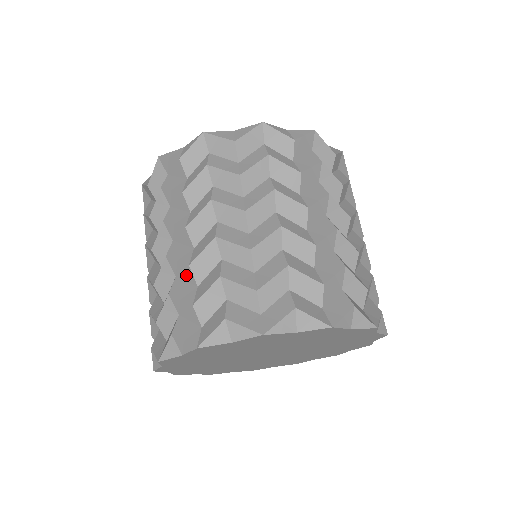
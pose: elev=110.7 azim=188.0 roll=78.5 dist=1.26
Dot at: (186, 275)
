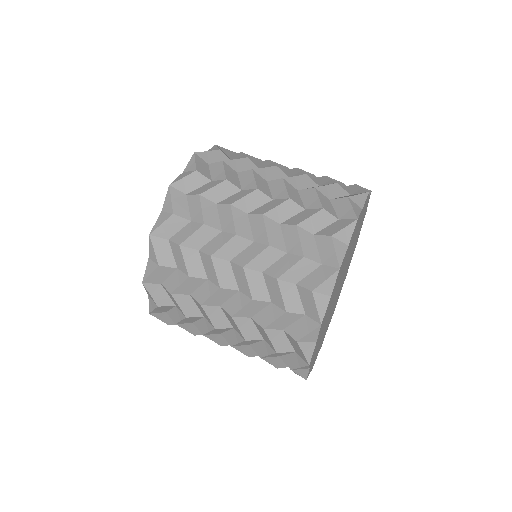
Dot at: (271, 257)
